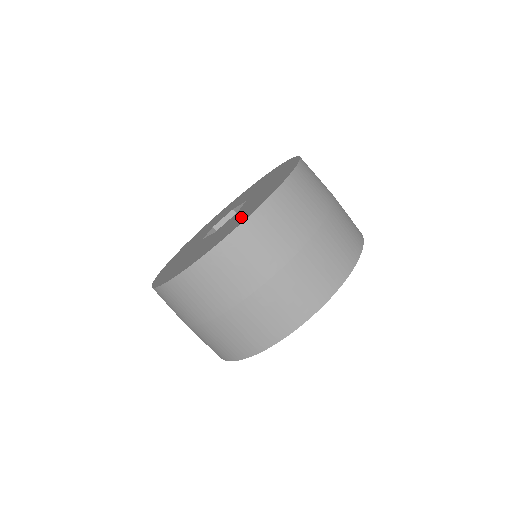
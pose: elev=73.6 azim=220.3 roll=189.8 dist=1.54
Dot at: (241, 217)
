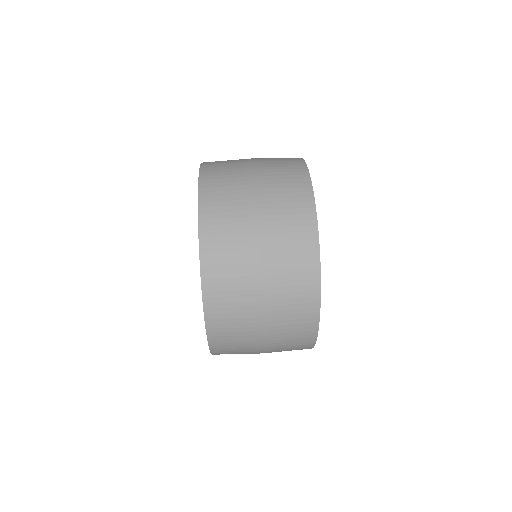
Dot at: occluded
